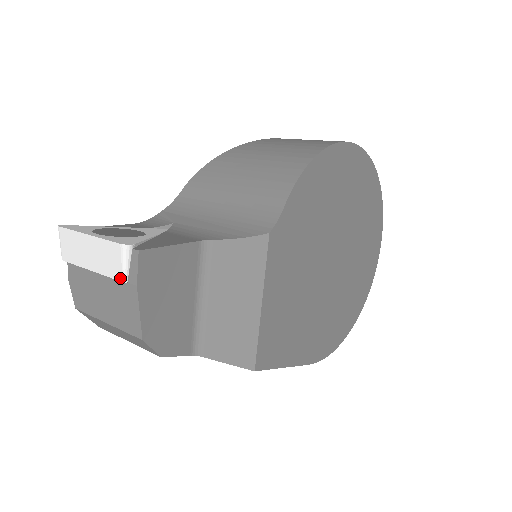
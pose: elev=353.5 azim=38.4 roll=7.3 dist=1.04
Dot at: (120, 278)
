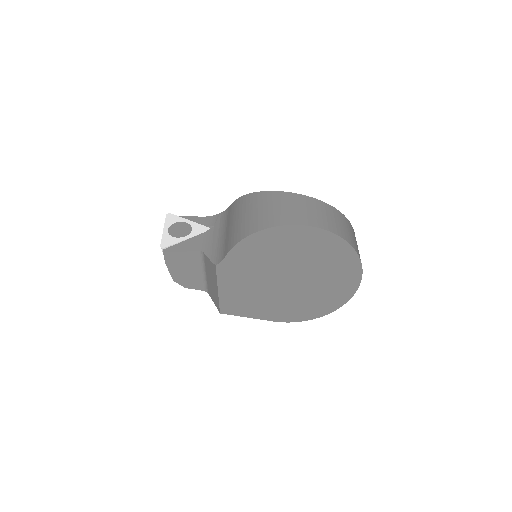
Dot at: occluded
